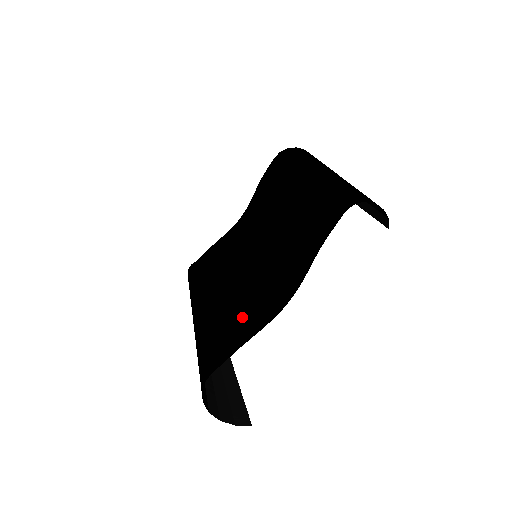
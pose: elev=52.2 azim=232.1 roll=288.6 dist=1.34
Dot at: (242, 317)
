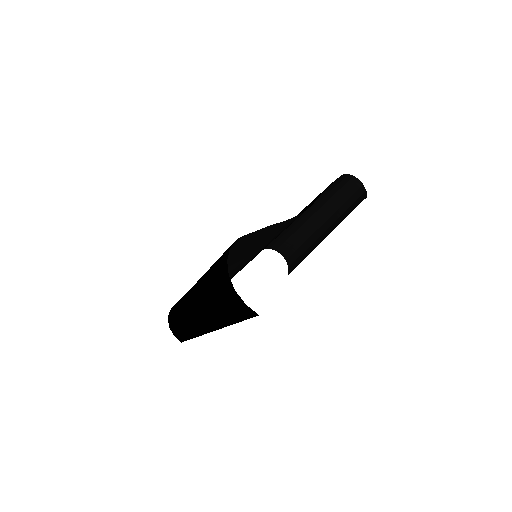
Dot at: (260, 238)
